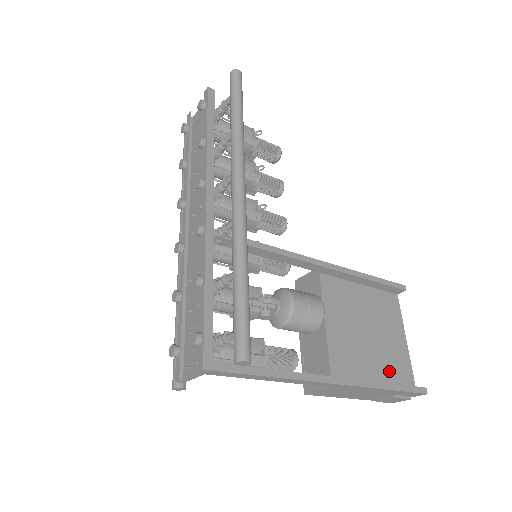
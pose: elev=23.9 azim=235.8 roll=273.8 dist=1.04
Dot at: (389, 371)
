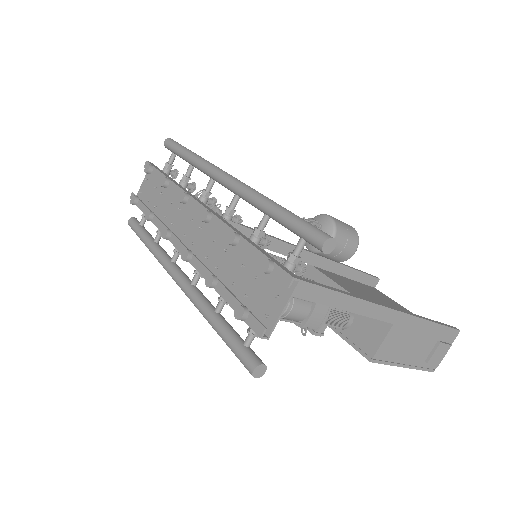
Dot at: occluded
